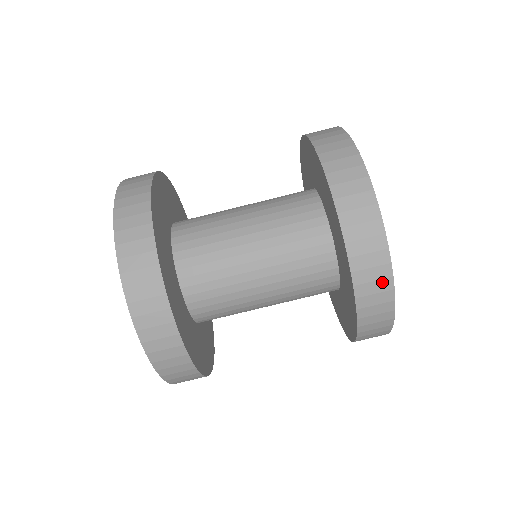
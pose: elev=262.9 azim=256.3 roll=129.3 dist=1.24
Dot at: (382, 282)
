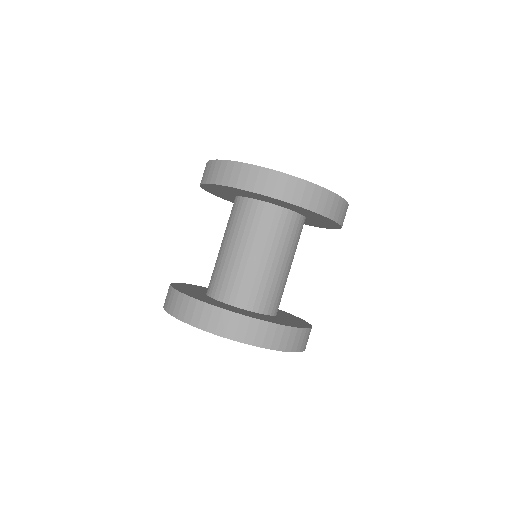
Dot at: (345, 208)
